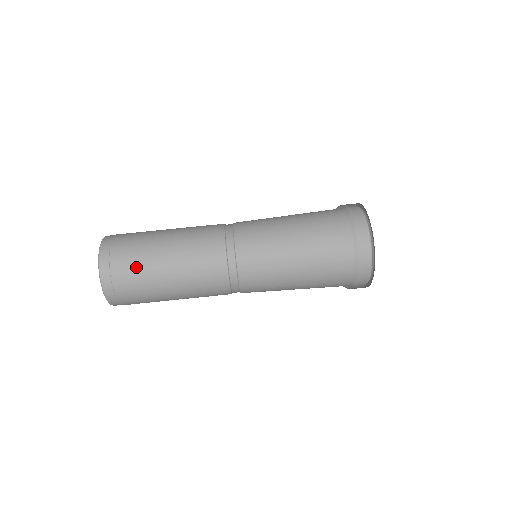
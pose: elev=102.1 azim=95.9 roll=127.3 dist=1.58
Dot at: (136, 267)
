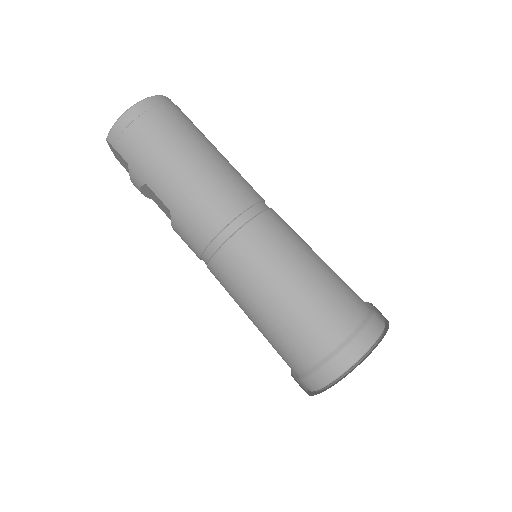
Dot at: (178, 127)
